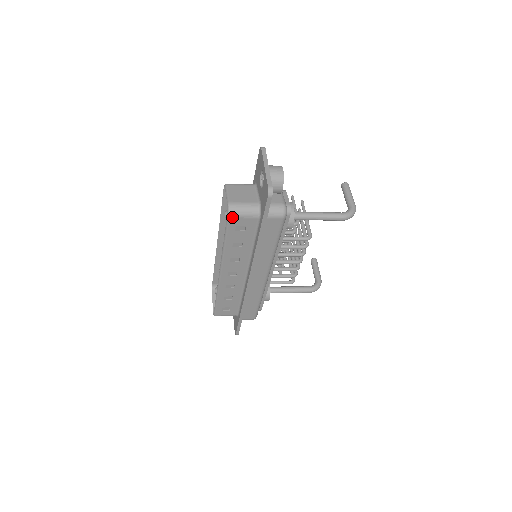
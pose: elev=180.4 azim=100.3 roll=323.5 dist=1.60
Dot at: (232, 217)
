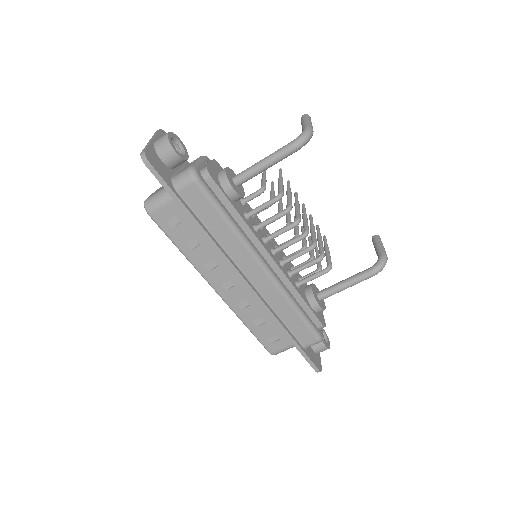
Dot at: (152, 212)
